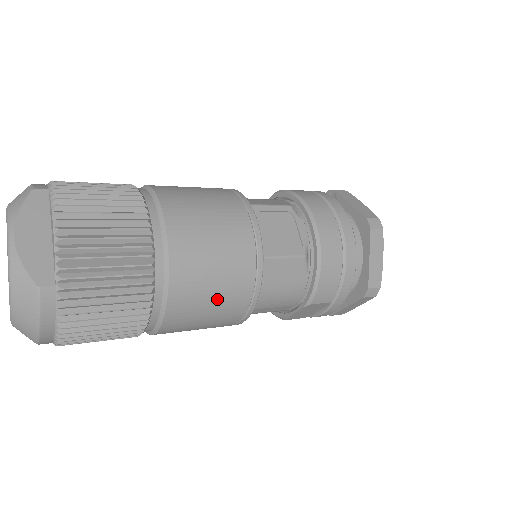
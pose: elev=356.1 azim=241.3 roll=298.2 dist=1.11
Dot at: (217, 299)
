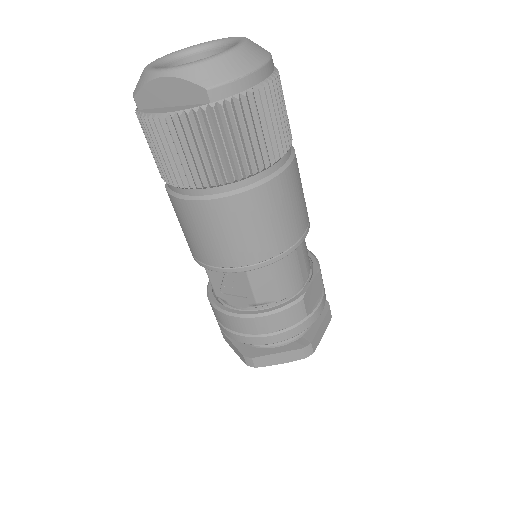
Dot at: occluded
